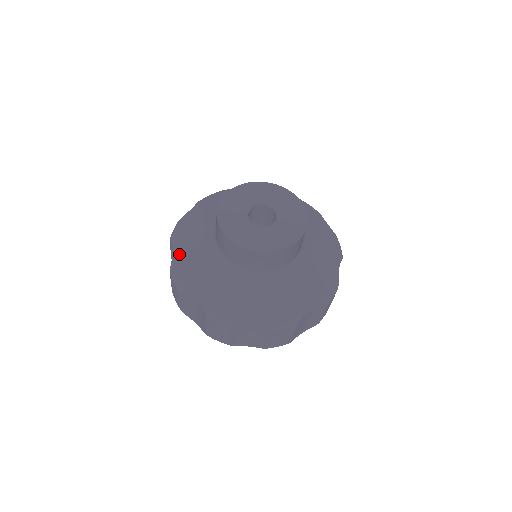
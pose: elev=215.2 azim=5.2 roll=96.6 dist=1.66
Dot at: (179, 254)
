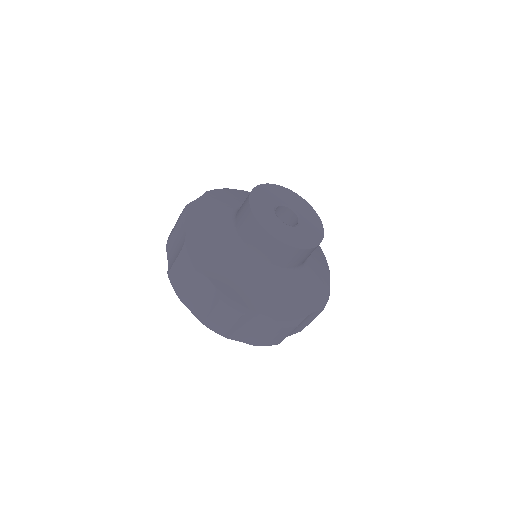
Dot at: (220, 280)
